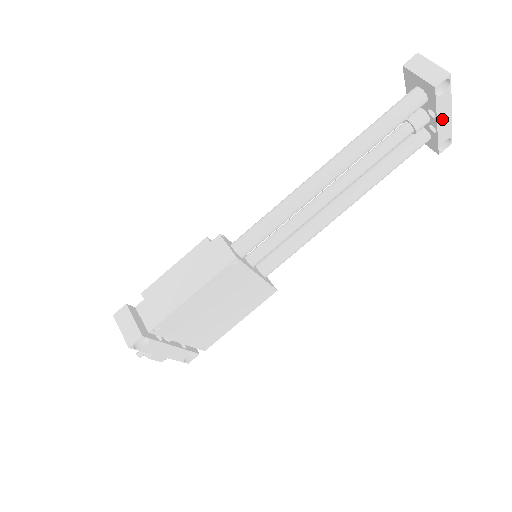
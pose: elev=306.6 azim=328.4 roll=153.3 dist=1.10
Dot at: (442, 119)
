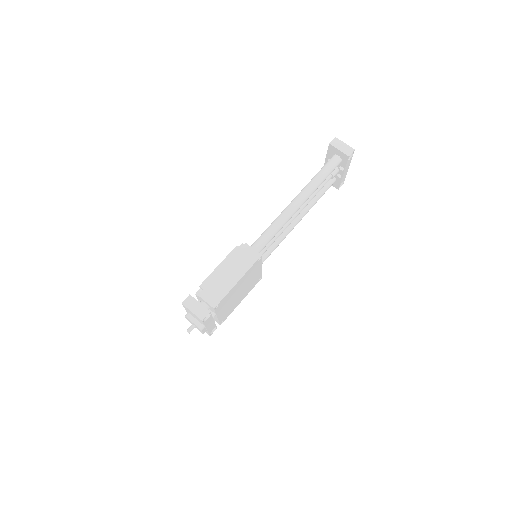
Dot at: (345, 171)
